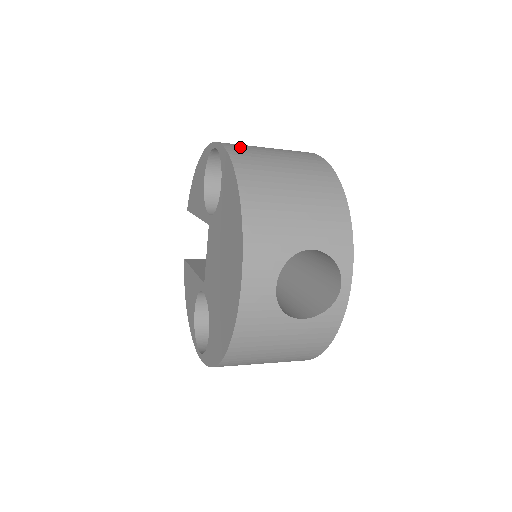
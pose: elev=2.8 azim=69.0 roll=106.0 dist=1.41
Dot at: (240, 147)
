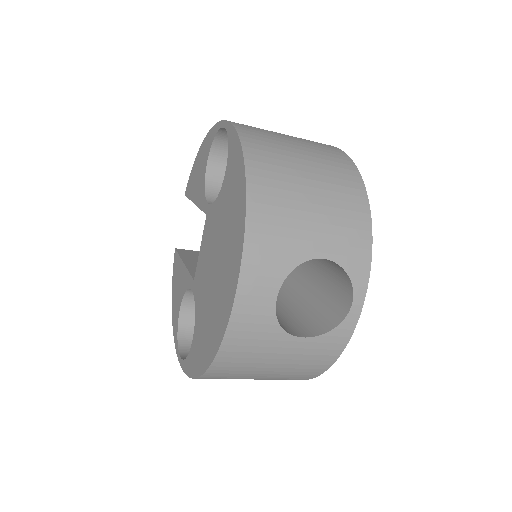
Dot at: (252, 129)
